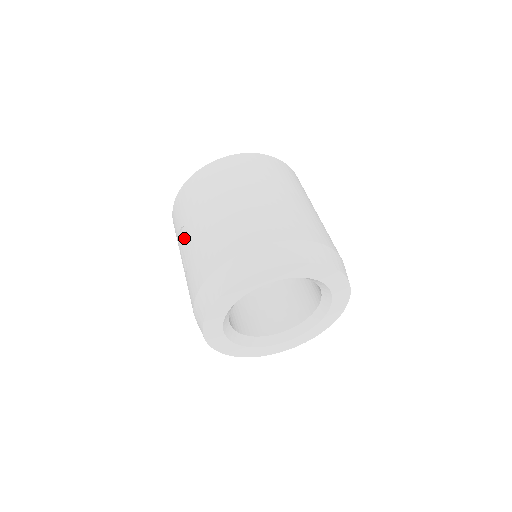
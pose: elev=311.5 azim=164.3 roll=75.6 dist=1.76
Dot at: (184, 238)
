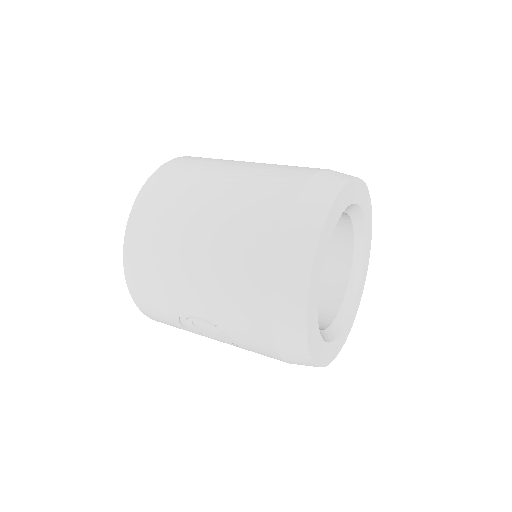
Dot at: (194, 324)
